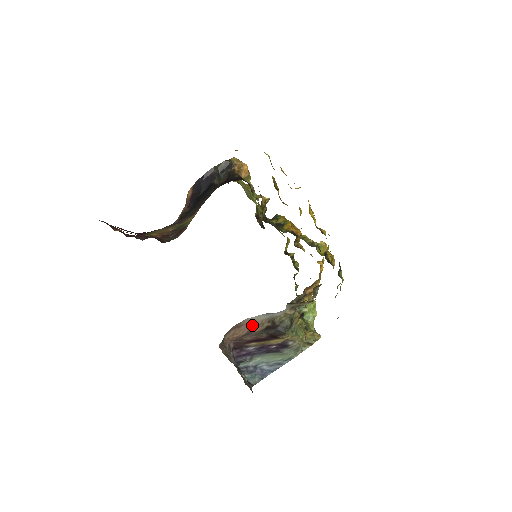
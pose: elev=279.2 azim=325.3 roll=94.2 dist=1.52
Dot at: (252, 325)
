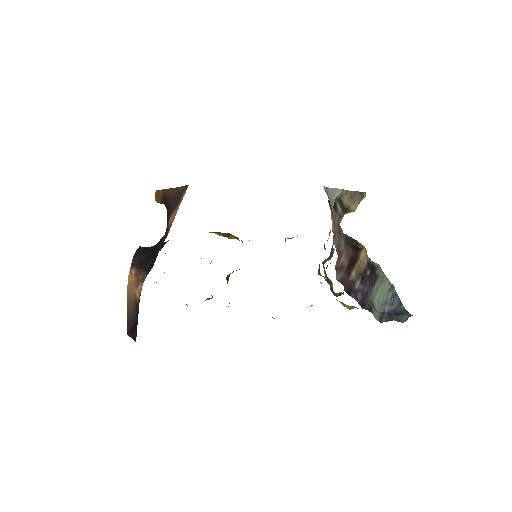
Dot at: occluded
